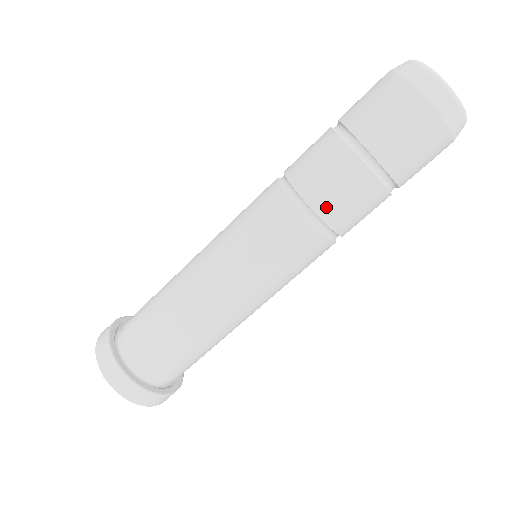
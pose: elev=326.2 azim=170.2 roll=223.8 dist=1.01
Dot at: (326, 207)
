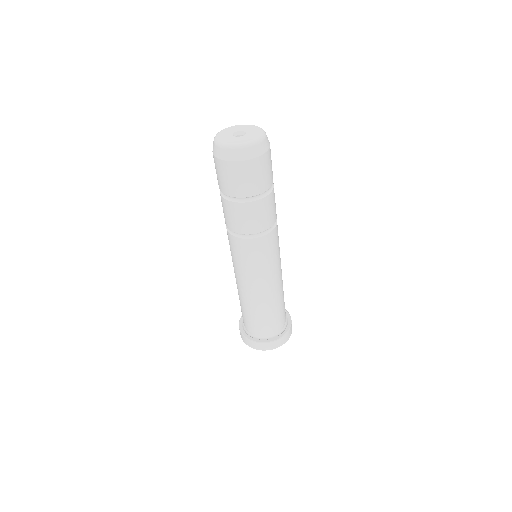
Dot at: (266, 224)
